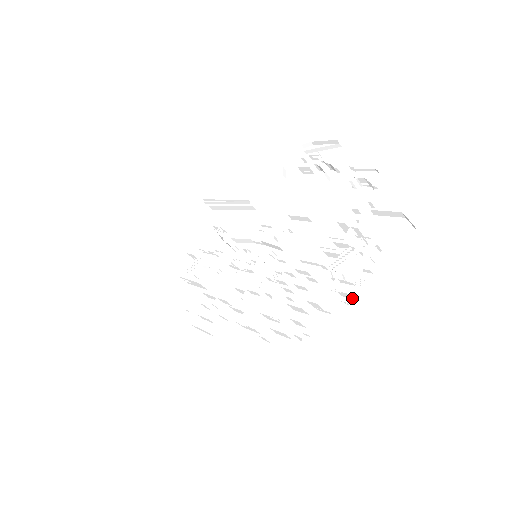
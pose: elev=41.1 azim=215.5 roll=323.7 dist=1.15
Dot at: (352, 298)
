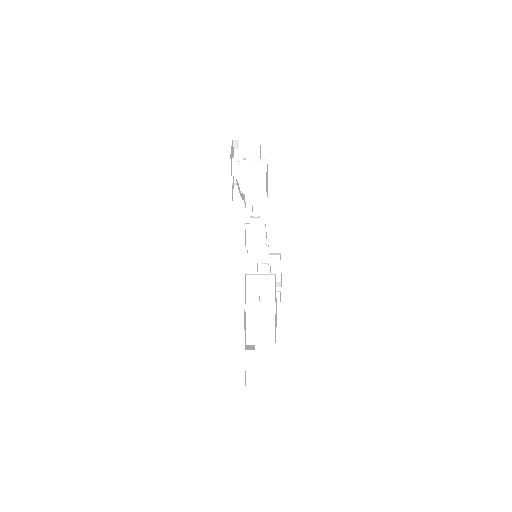
Dot at: (255, 360)
